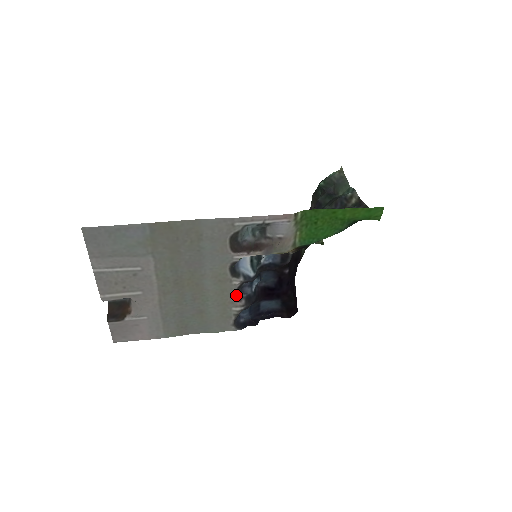
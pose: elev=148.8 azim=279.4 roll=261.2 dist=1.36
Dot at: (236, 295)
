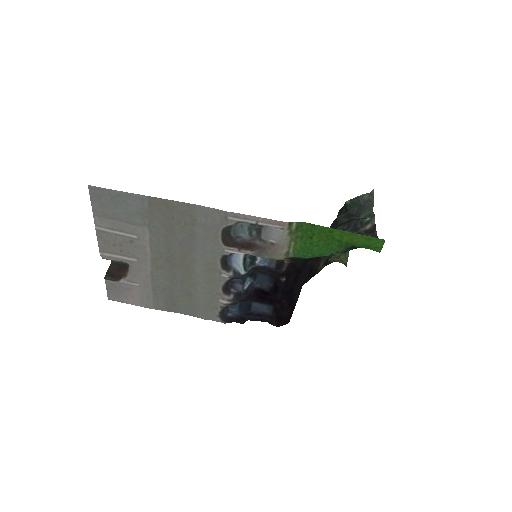
Dot at: (226, 288)
